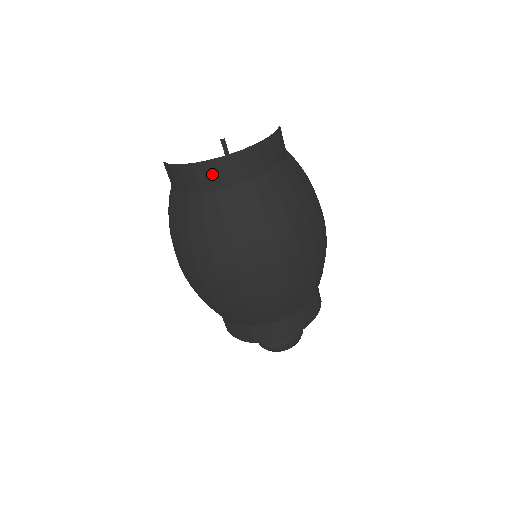
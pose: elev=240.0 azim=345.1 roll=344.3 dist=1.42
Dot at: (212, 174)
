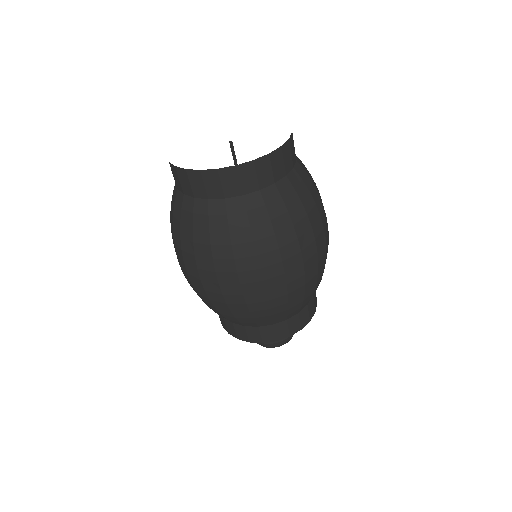
Dot at: (189, 182)
